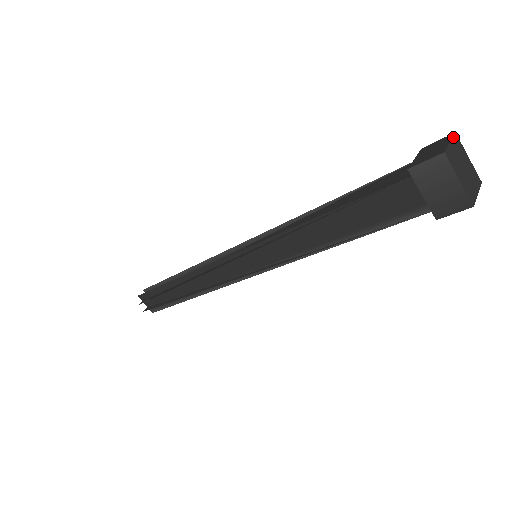
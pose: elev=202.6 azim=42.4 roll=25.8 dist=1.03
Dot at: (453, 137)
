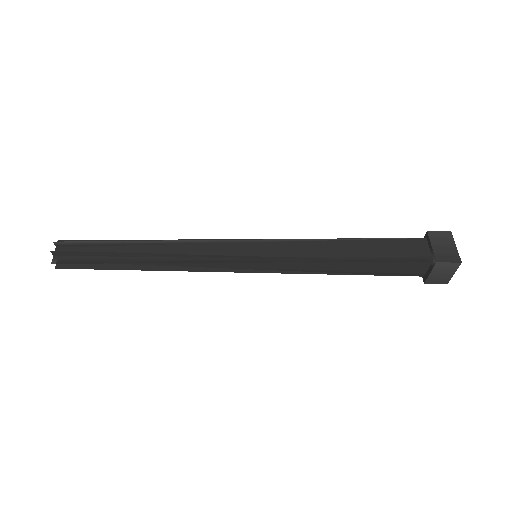
Dot at: occluded
